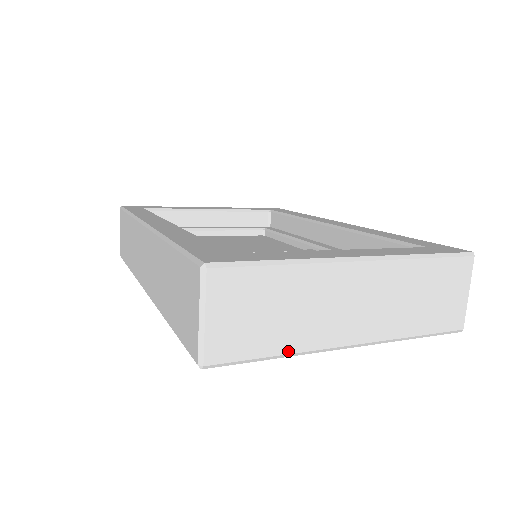
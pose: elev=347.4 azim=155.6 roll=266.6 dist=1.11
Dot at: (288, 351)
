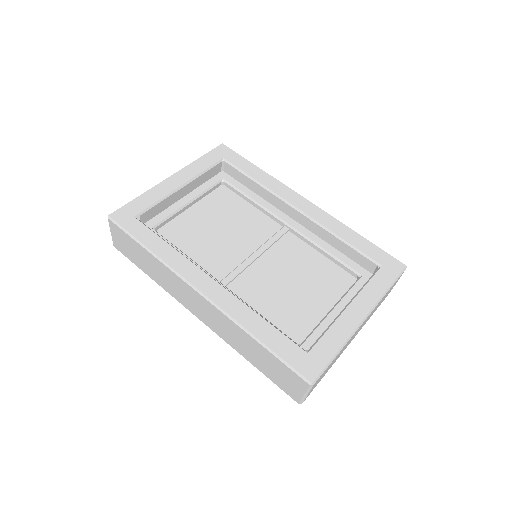
Dot at: occluded
